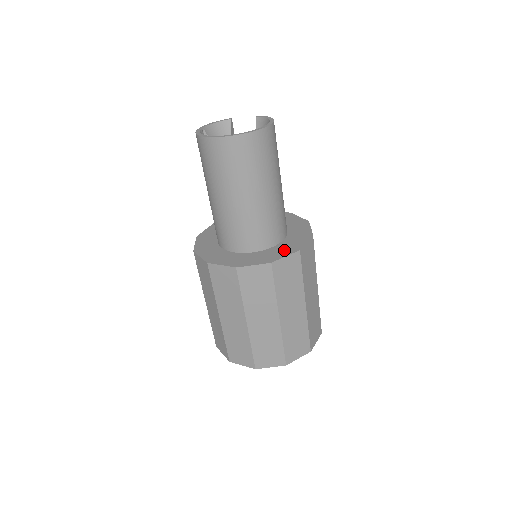
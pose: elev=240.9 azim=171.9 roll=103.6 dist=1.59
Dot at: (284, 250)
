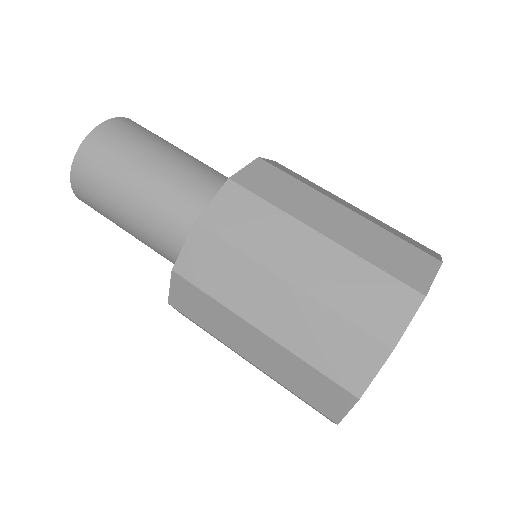
Dot at: occluded
